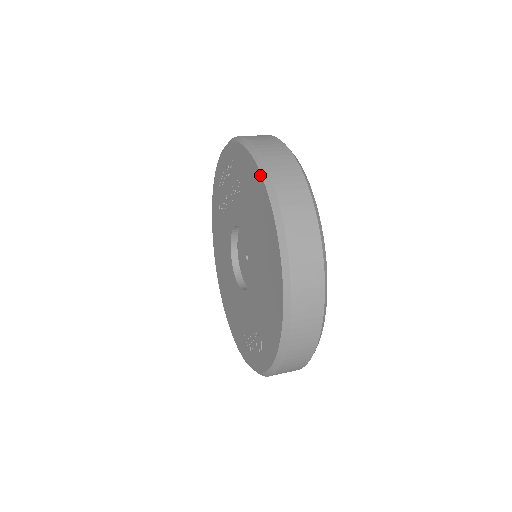
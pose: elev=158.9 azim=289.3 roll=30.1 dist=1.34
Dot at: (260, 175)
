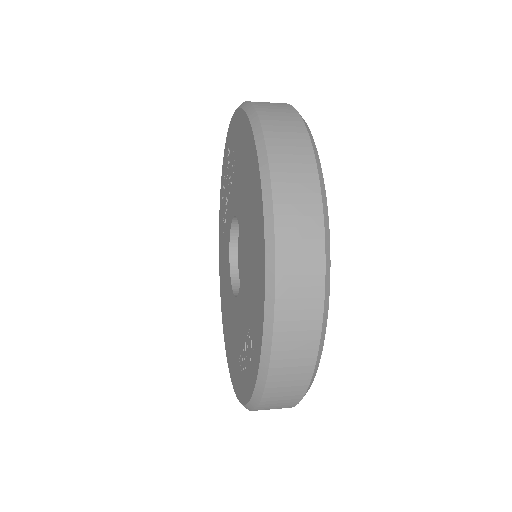
Dot at: (244, 113)
